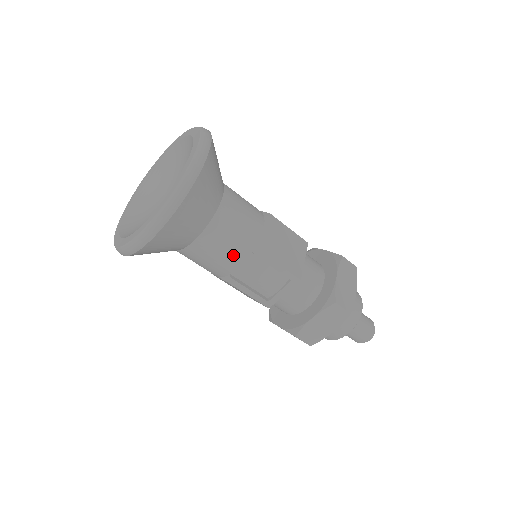
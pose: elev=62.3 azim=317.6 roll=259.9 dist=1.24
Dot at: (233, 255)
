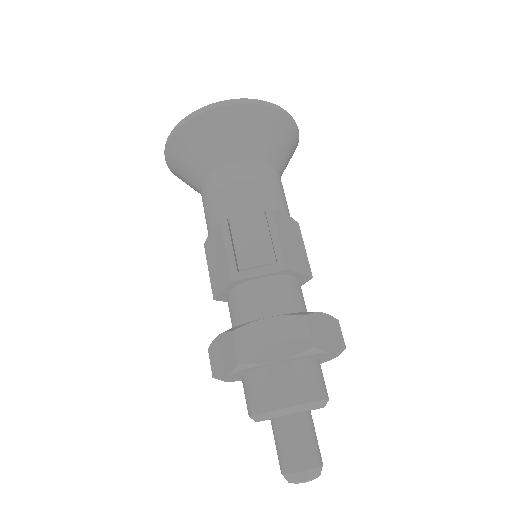
Dot at: (247, 198)
